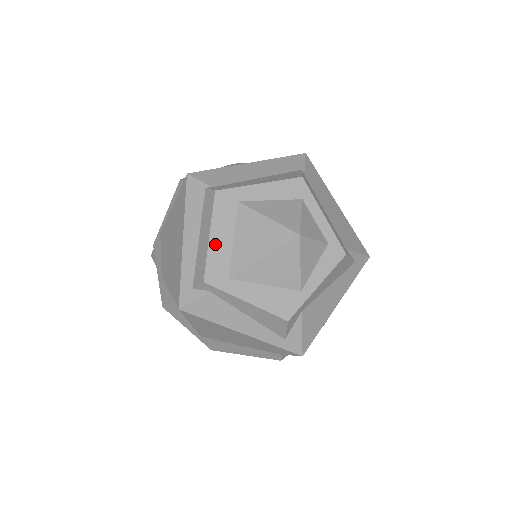
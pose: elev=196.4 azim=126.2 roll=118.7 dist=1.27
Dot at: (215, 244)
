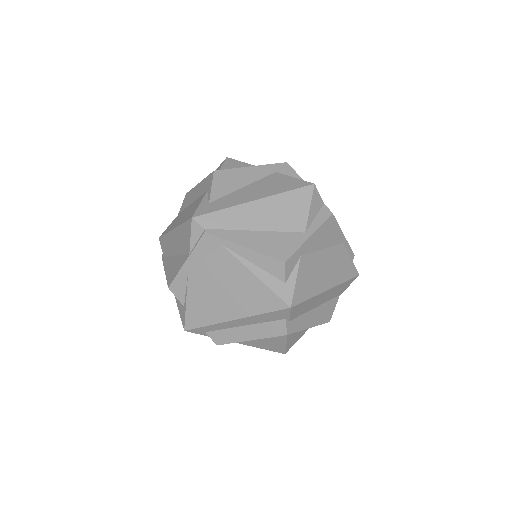
Dot at: (247, 340)
